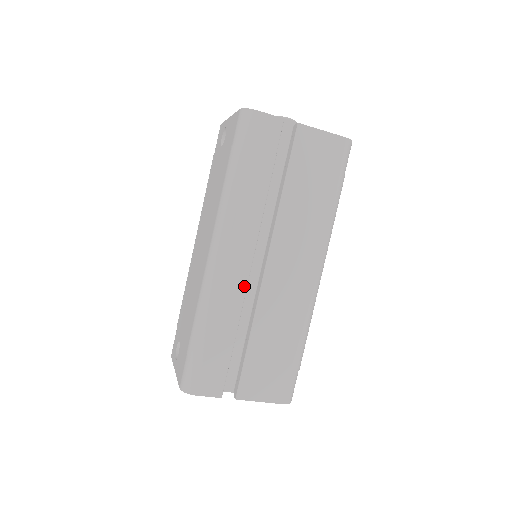
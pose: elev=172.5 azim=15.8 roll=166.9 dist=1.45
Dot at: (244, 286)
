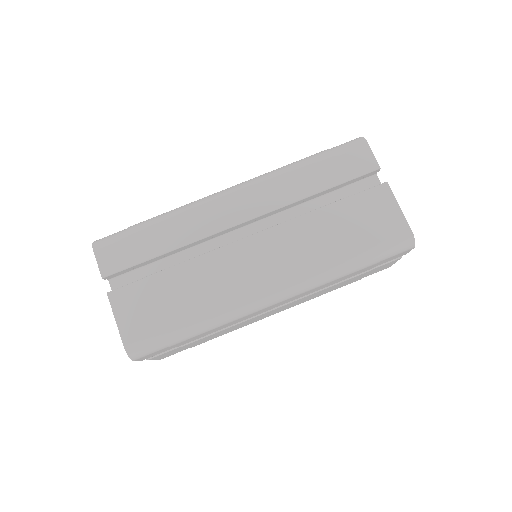
Dot at: (216, 229)
